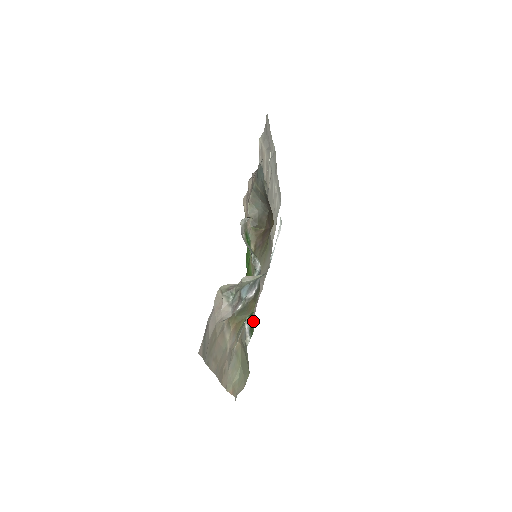
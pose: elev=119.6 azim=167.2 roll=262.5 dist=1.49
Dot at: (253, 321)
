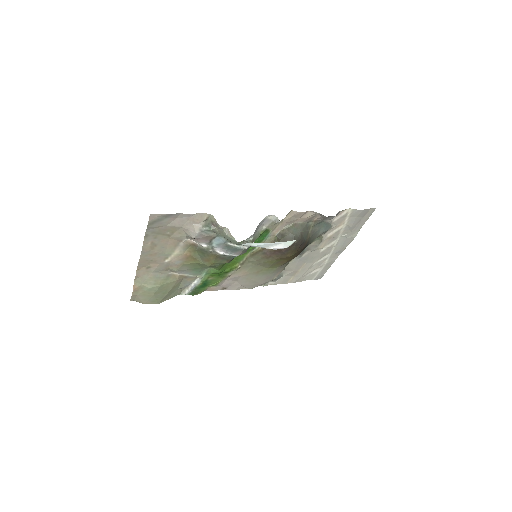
Dot at: (204, 290)
